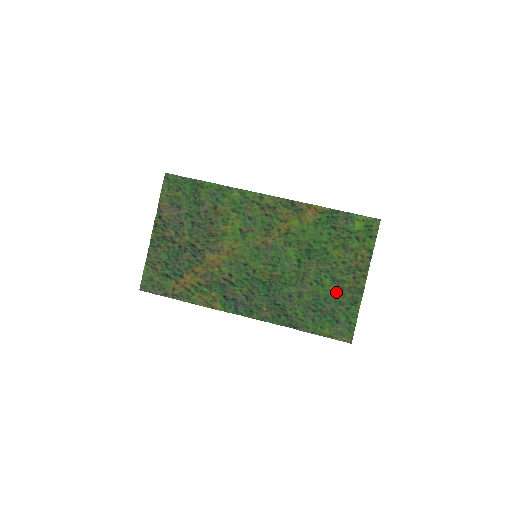
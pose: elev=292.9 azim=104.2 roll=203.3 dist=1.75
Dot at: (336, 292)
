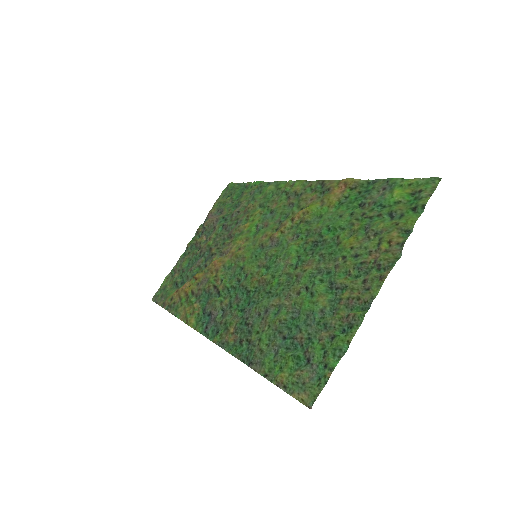
Dot at: (326, 306)
